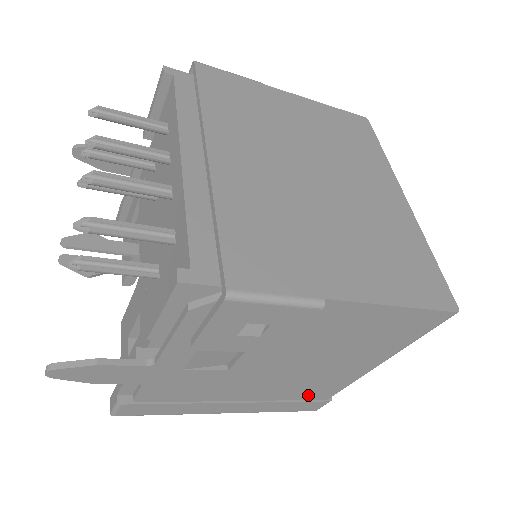
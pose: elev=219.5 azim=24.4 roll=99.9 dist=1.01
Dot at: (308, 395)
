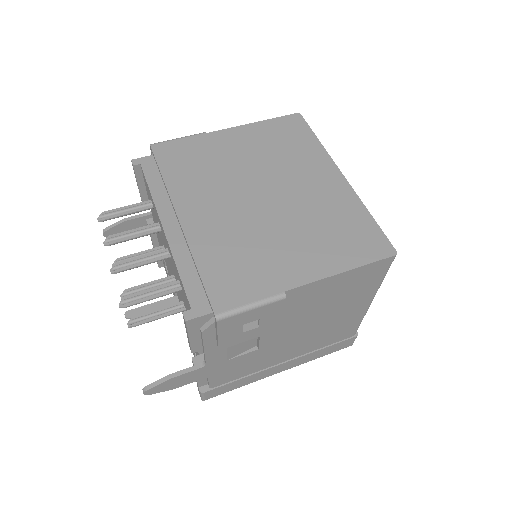
Dot at: (335, 339)
